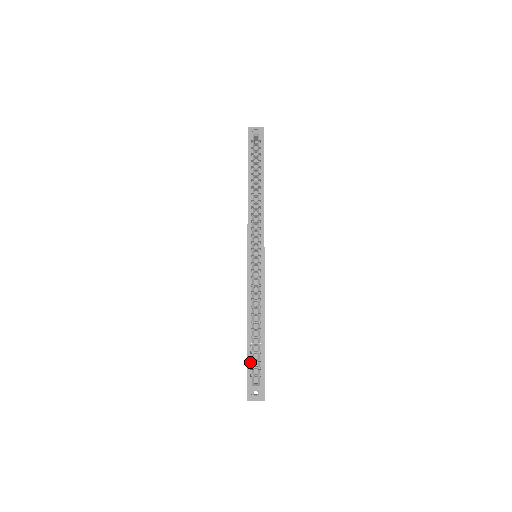
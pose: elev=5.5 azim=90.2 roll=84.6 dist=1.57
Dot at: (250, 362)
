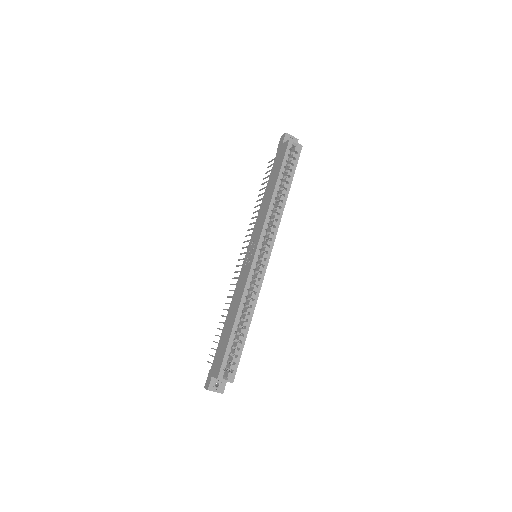
Dot at: (227, 356)
